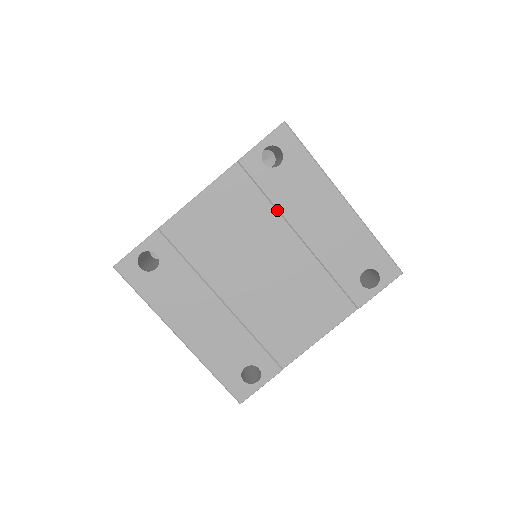
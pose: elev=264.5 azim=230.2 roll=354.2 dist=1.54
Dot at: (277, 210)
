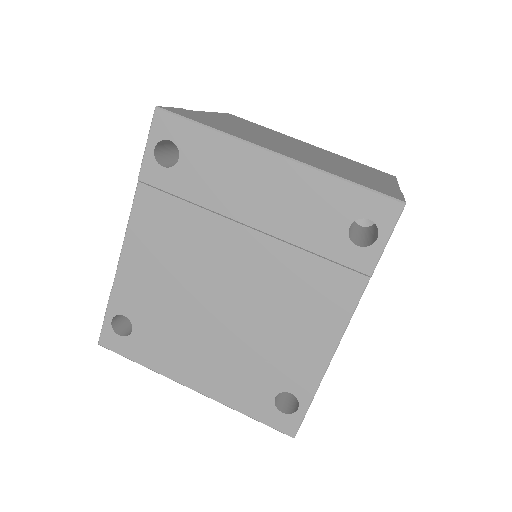
Dot at: (207, 209)
